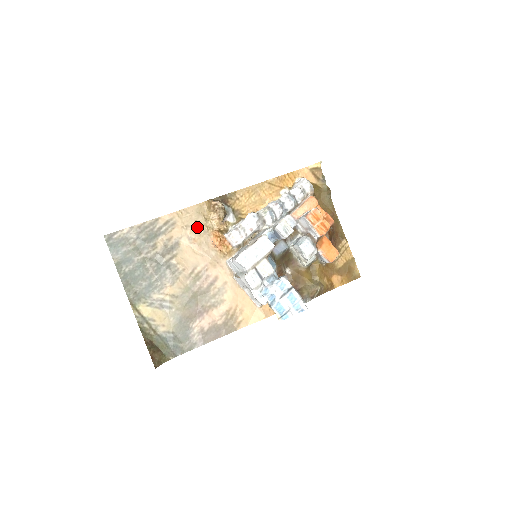
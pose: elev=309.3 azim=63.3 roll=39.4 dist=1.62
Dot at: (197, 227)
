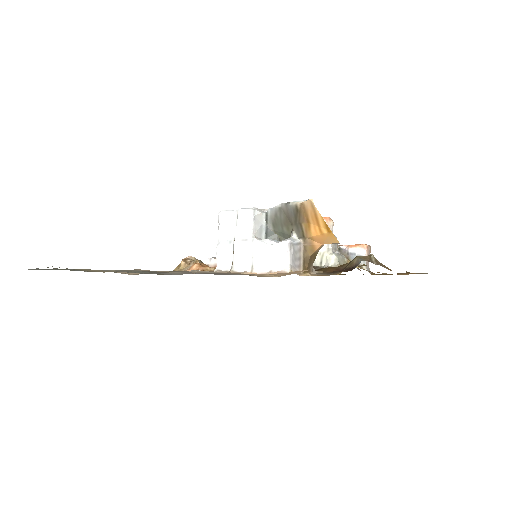
Dot at: occluded
